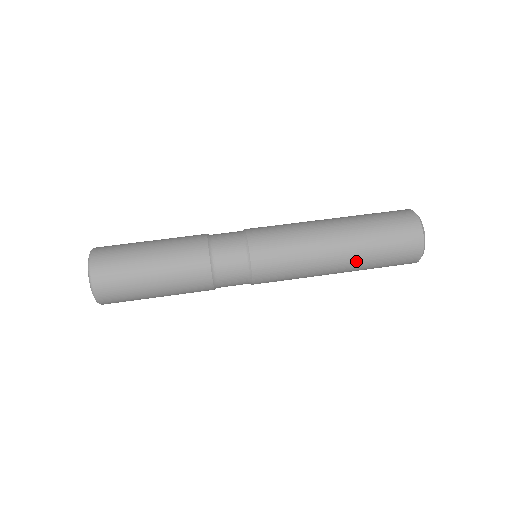
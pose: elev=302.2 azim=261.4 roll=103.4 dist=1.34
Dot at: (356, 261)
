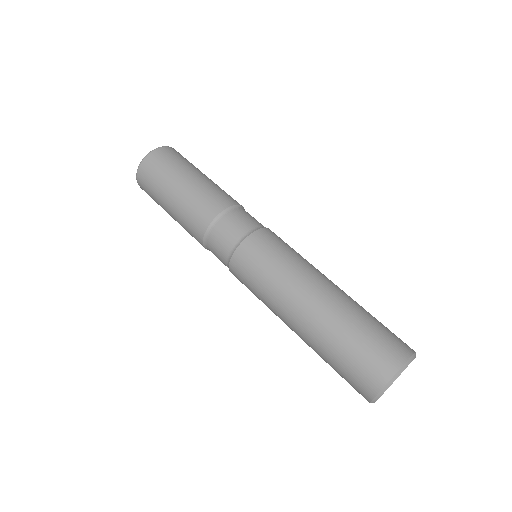
Dot at: occluded
